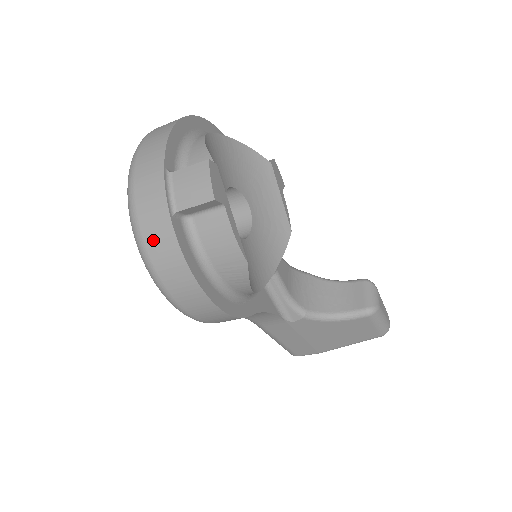
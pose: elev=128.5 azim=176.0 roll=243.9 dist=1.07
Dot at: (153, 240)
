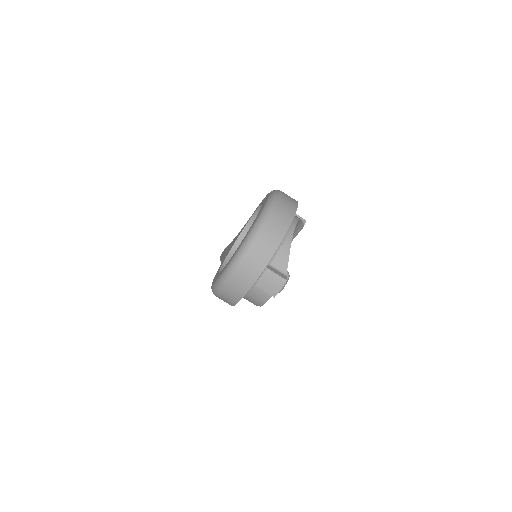
Dot at: (234, 286)
